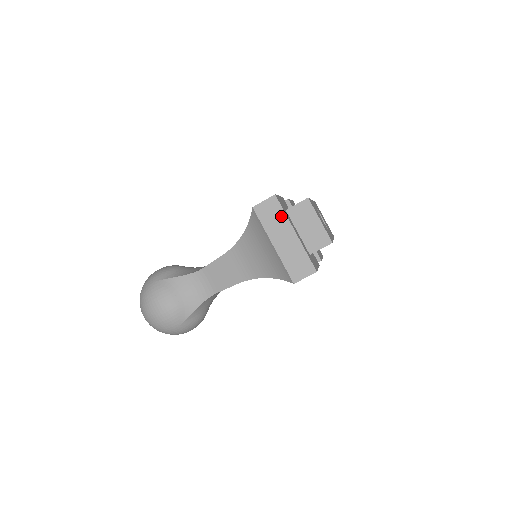
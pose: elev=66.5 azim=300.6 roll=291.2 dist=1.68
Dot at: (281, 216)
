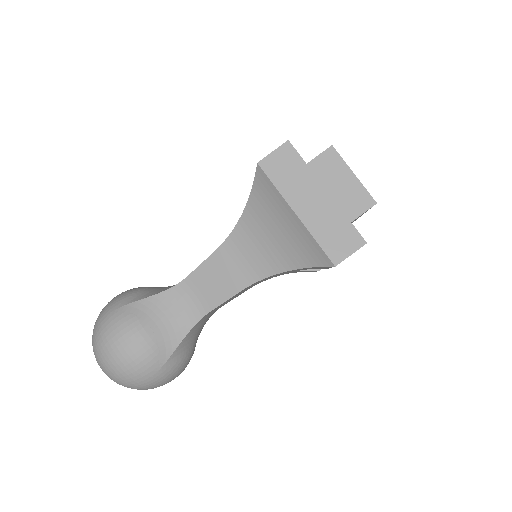
Dot at: (301, 169)
